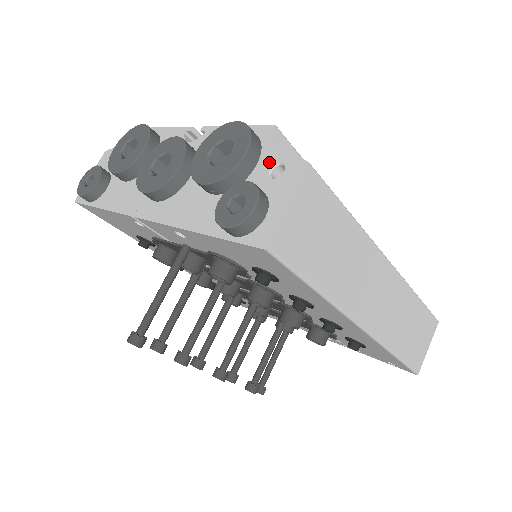
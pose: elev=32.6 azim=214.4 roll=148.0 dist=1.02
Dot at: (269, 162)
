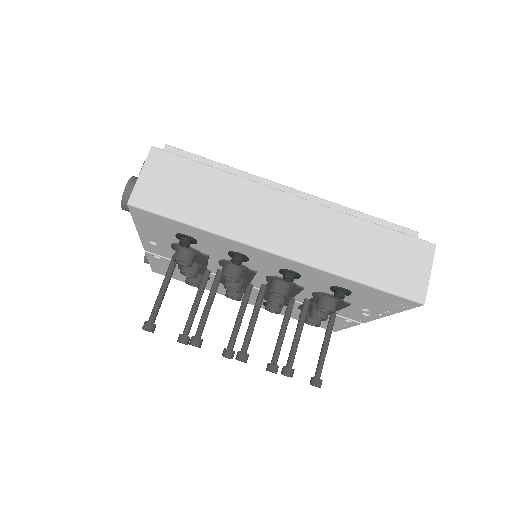
Dot at: occluded
